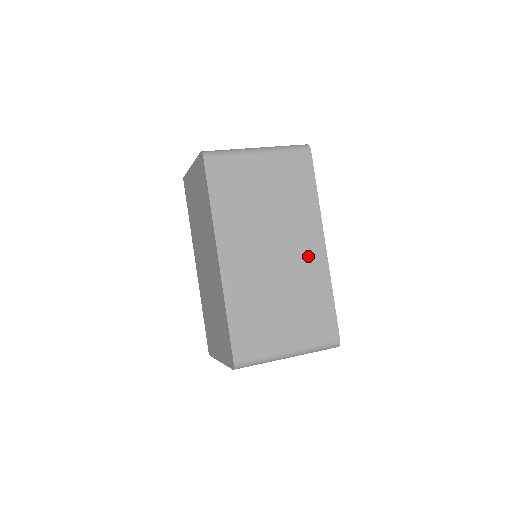
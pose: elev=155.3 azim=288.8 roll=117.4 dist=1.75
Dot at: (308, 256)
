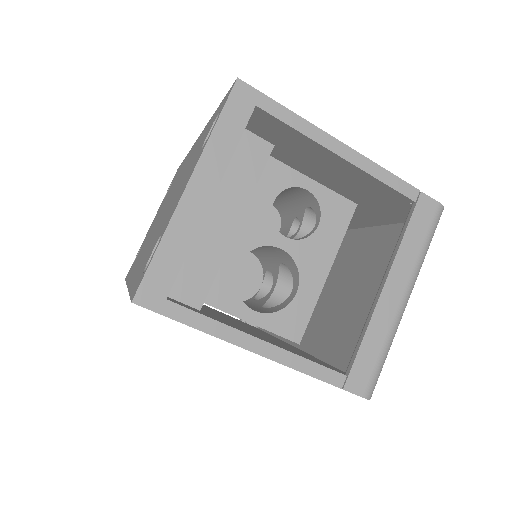
Dot at: occluded
